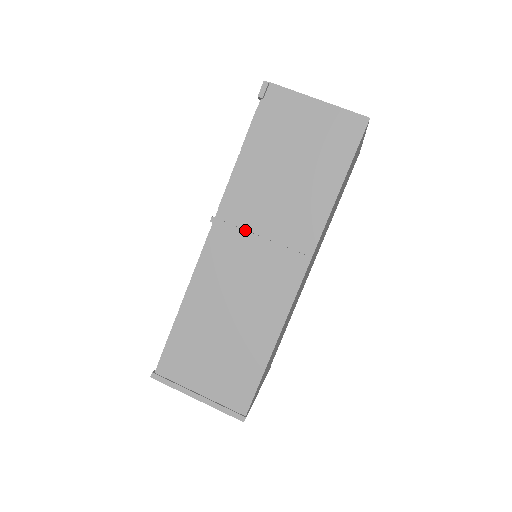
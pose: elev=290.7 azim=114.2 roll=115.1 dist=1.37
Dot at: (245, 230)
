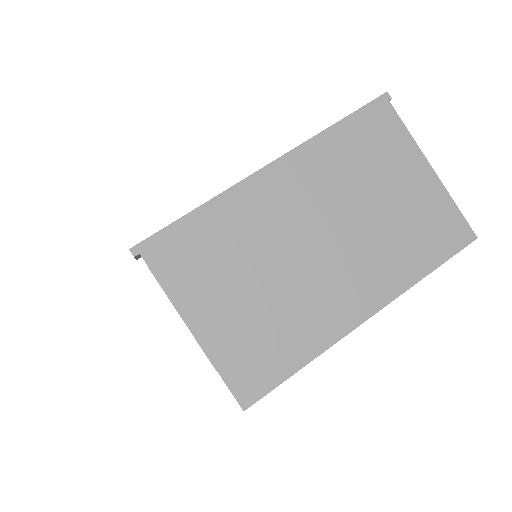
Dot at: occluded
